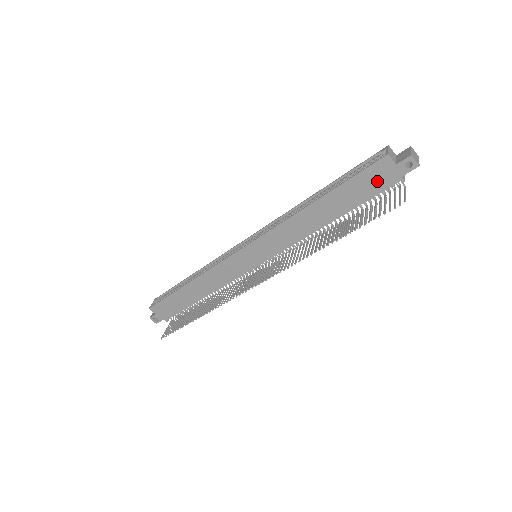
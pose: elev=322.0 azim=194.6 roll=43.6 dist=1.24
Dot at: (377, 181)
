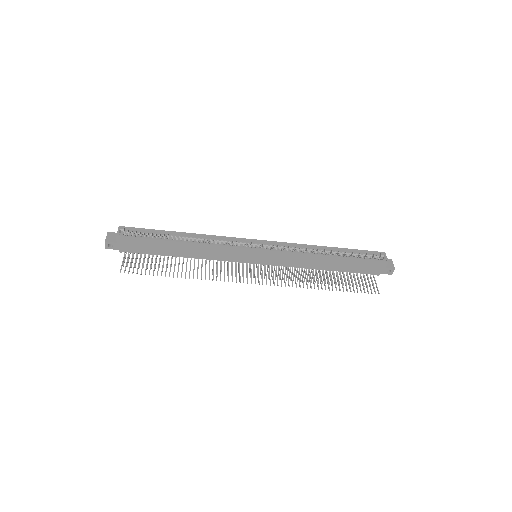
Dot at: (370, 268)
